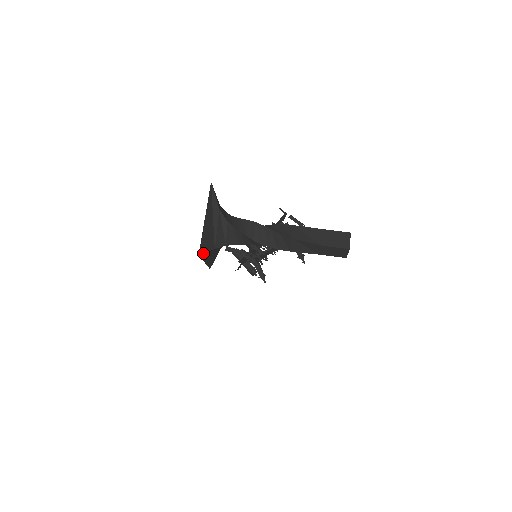
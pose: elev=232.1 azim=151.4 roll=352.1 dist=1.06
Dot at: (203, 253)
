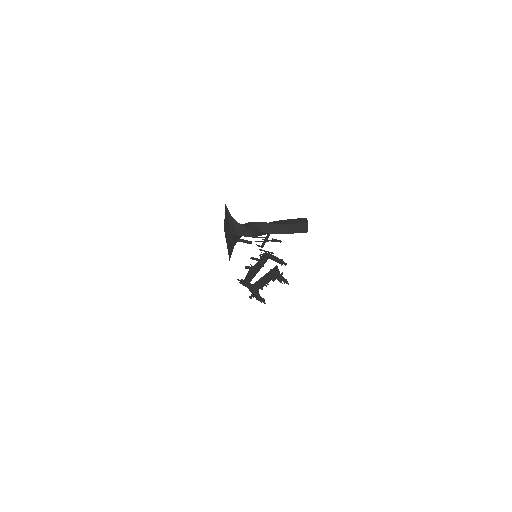
Dot at: (226, 234)
